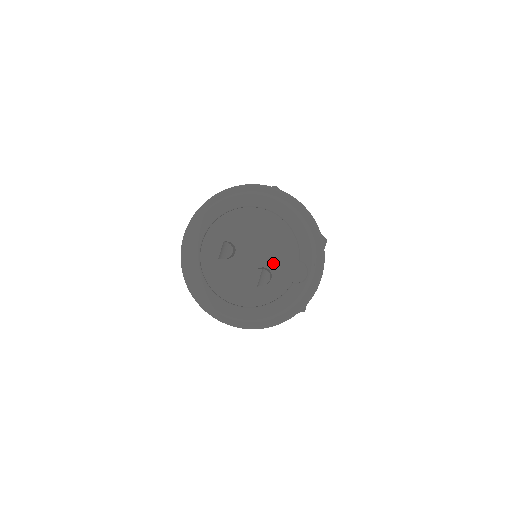
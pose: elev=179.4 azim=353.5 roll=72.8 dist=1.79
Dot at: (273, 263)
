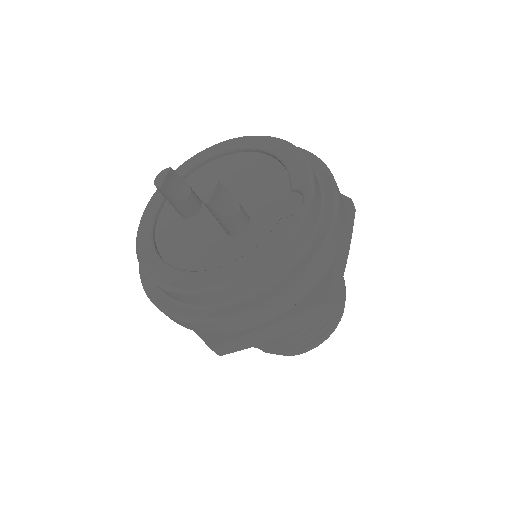
Dot at: (253, 205)
